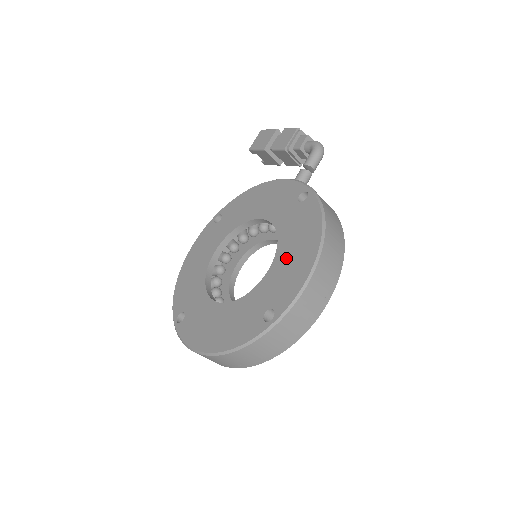
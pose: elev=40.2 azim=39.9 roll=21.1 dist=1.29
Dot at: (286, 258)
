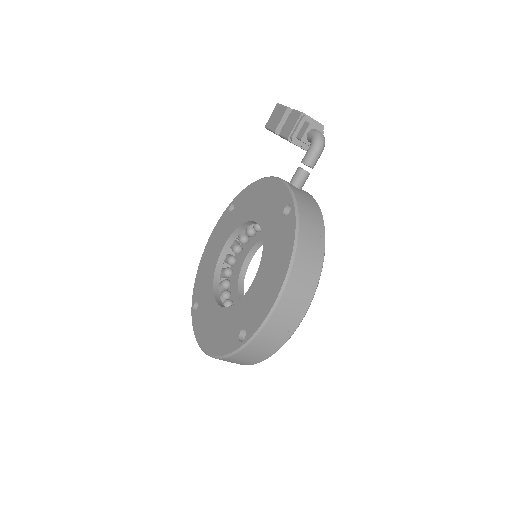
Dot at: (263, 279)
